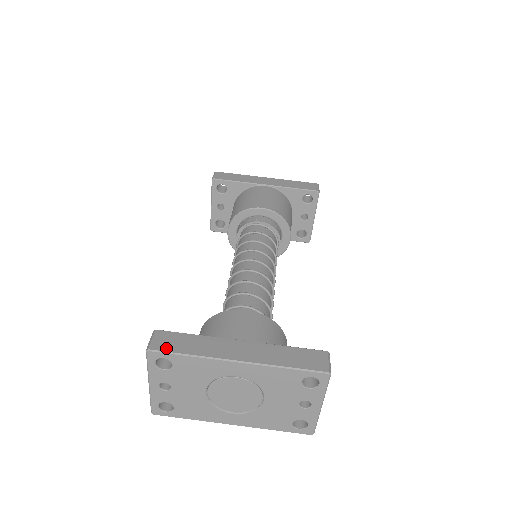
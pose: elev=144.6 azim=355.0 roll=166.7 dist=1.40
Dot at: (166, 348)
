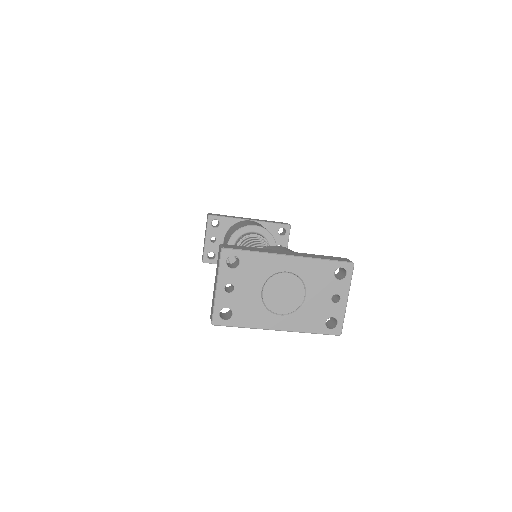
Dot at: (235, 248)
